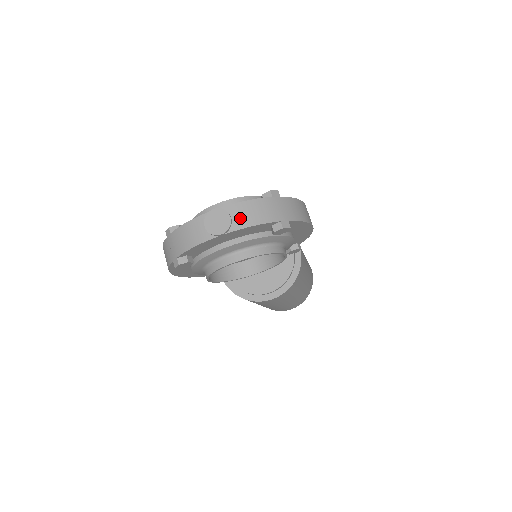
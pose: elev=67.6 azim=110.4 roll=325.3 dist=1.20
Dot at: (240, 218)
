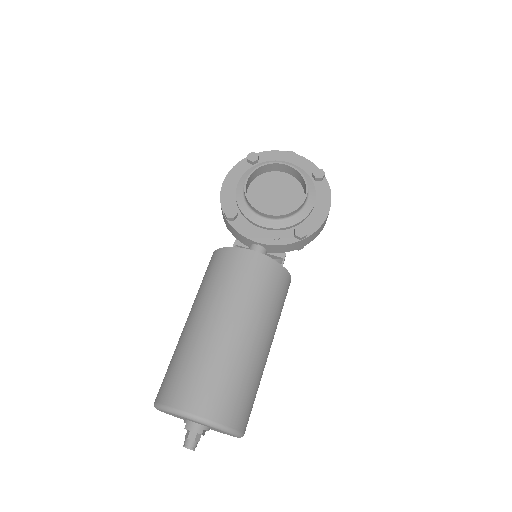
Dot at: occluded
